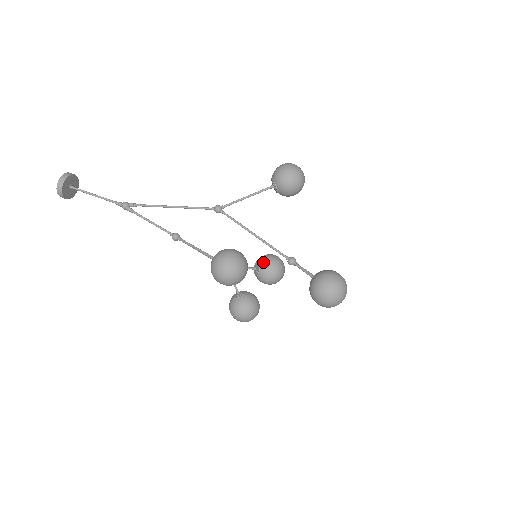
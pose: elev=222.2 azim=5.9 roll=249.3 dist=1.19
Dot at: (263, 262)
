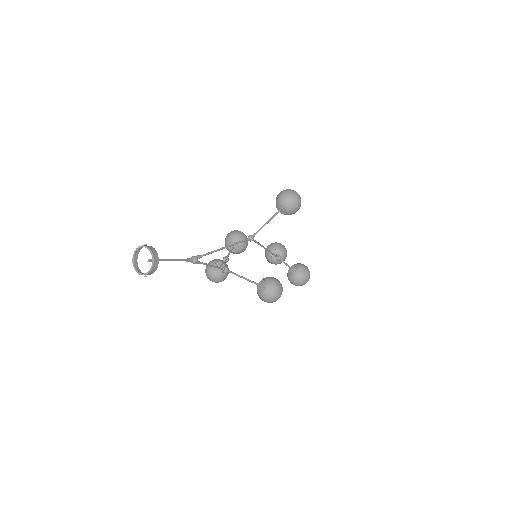
Dot at: (242, 245)
